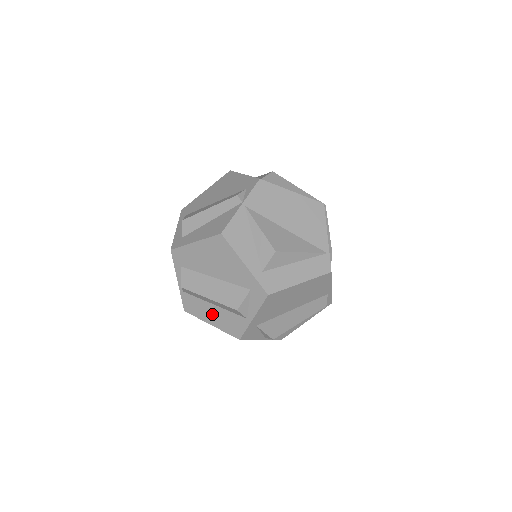
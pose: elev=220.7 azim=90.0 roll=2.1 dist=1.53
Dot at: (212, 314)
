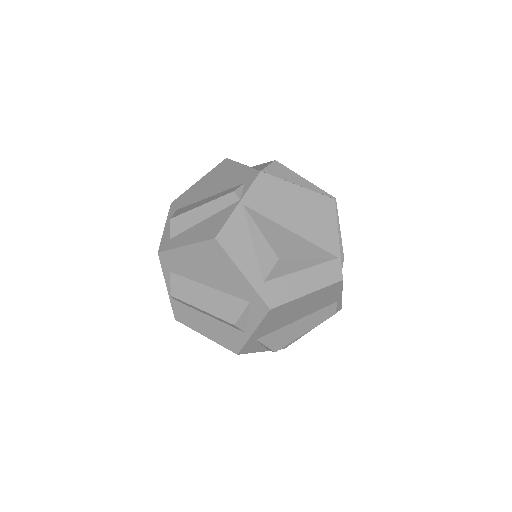
Dot at: (206, 325)
